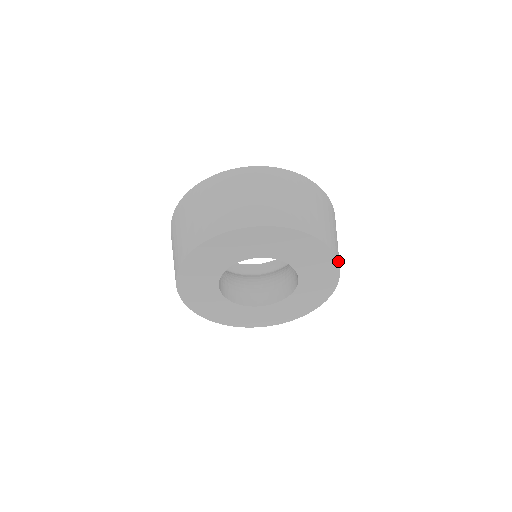
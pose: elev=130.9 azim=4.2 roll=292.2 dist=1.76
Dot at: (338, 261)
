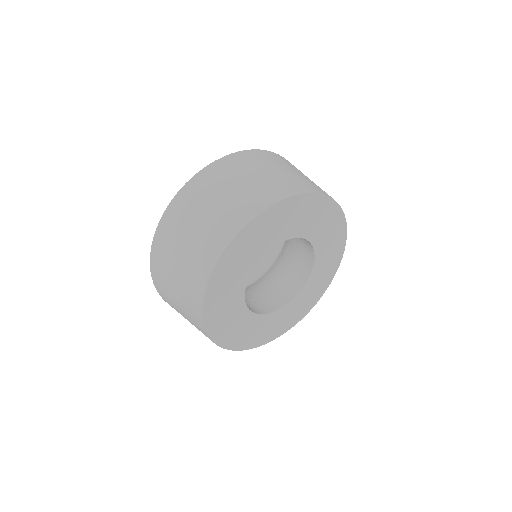
Dot at: (344, 248)
